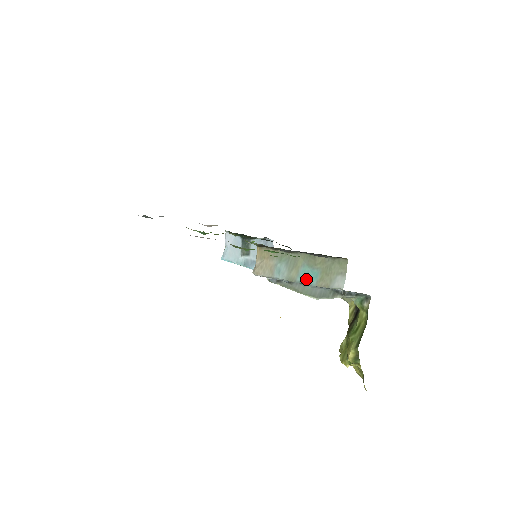
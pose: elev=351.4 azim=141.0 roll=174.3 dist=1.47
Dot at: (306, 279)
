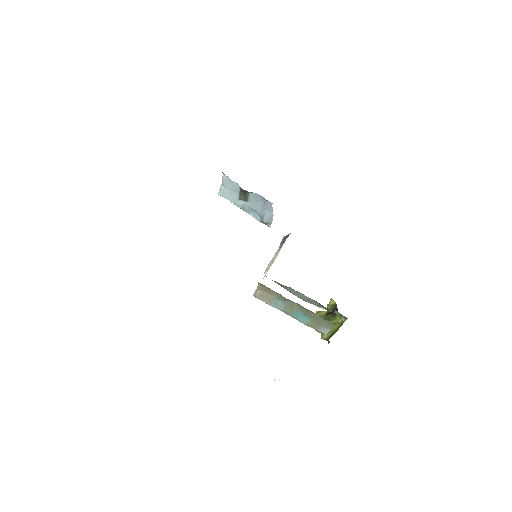
Dot at: (298, 318)
